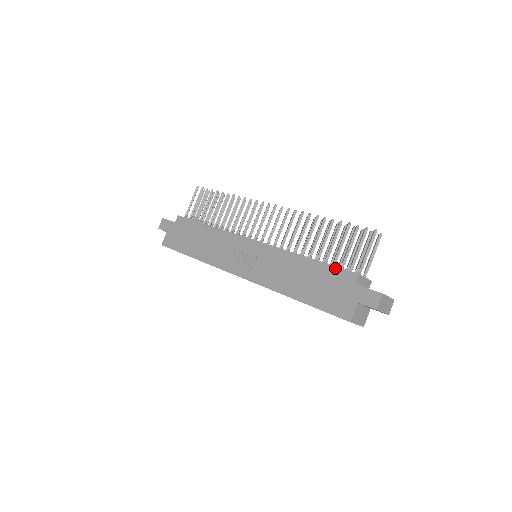
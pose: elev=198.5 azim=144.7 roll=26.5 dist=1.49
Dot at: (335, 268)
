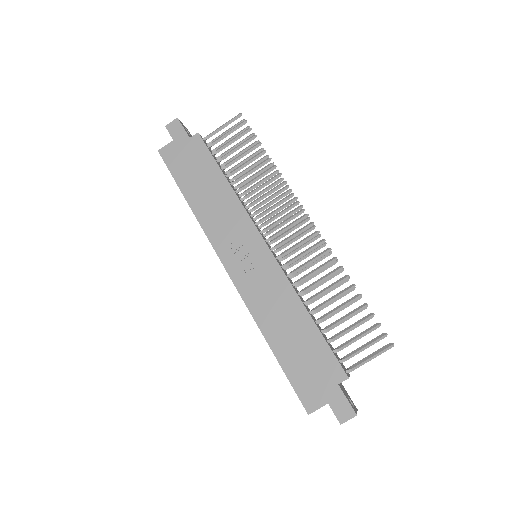
Dot at: (330, 352)
